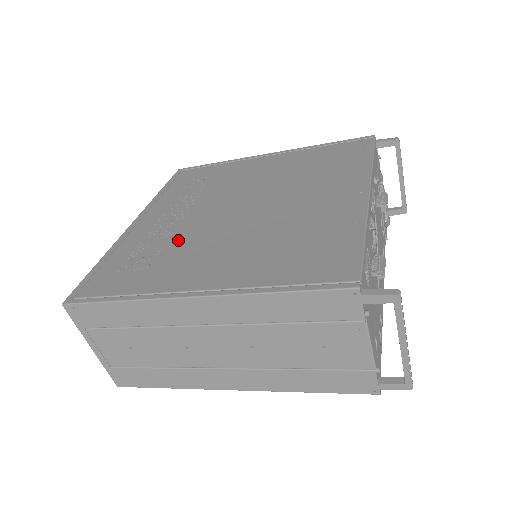
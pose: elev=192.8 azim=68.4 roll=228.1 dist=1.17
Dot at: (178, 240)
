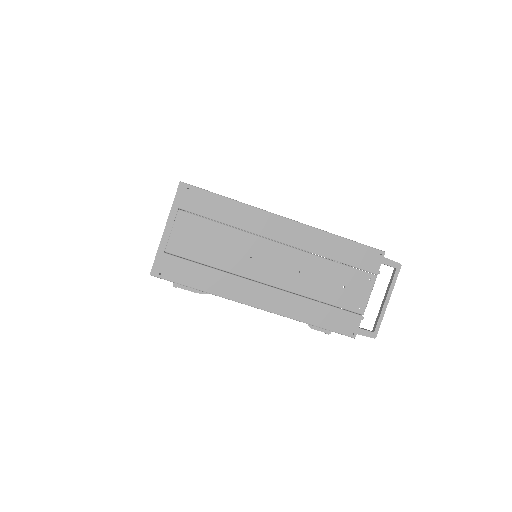
Dot at: occluded
